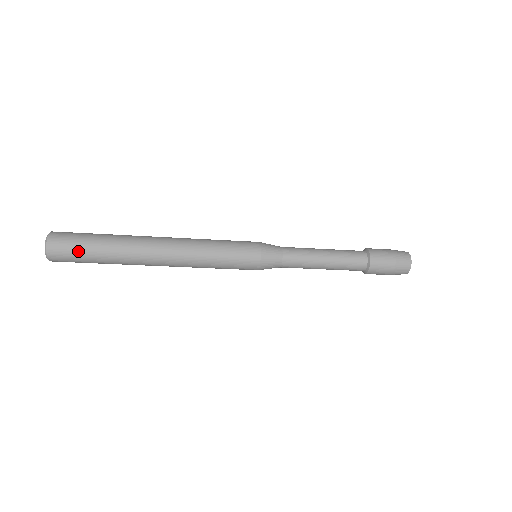
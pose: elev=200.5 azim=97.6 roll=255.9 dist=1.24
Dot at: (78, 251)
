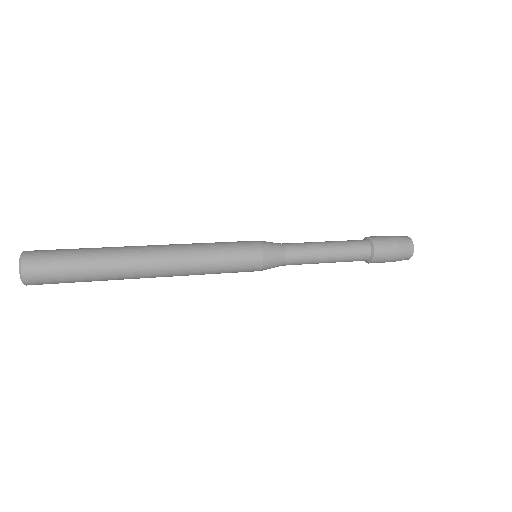
Dot at: (62, 282)
